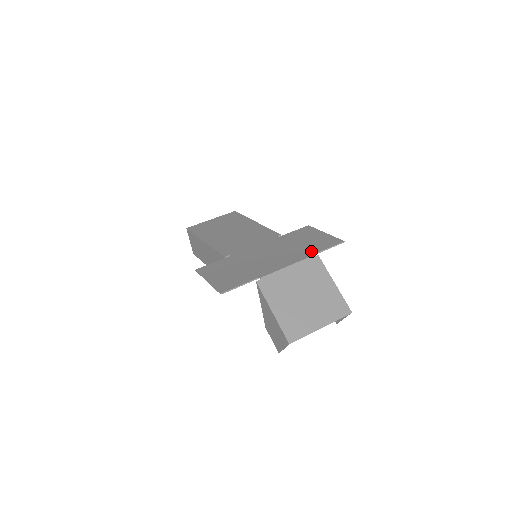
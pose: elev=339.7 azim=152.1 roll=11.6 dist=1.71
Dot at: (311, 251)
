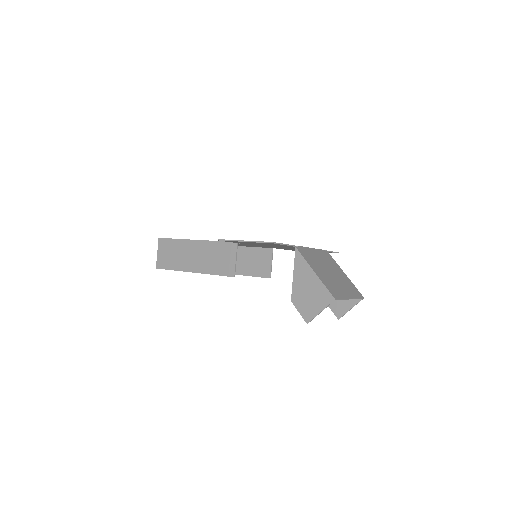
Dot at: occluded
